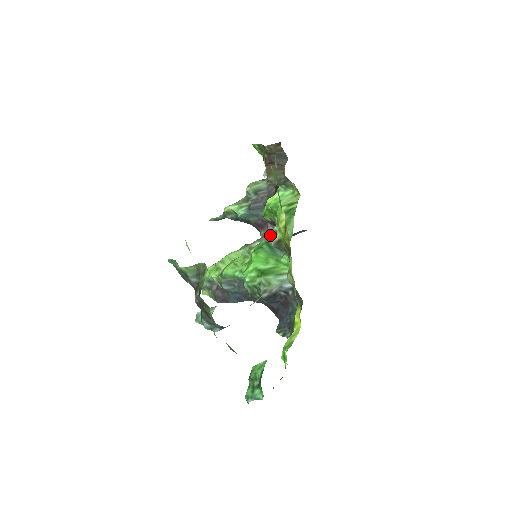
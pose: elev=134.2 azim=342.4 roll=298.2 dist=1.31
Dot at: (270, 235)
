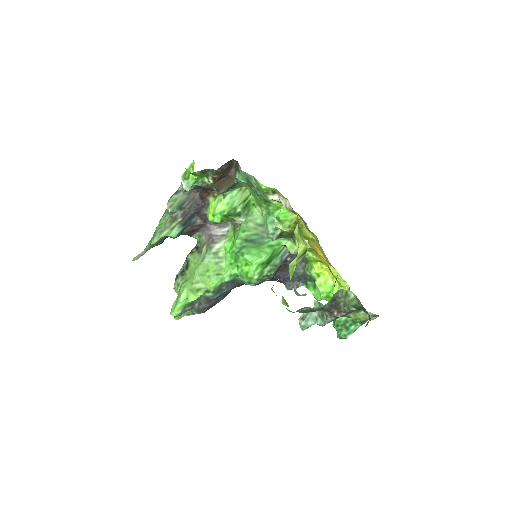
Dot at: (271, 234)
